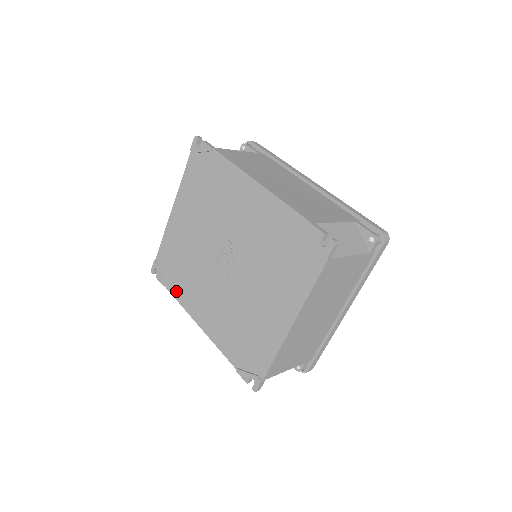
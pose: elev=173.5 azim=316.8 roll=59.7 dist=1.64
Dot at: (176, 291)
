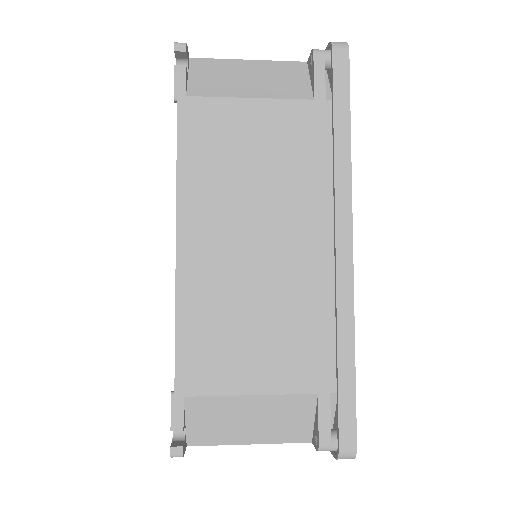
Dot at: occluded
